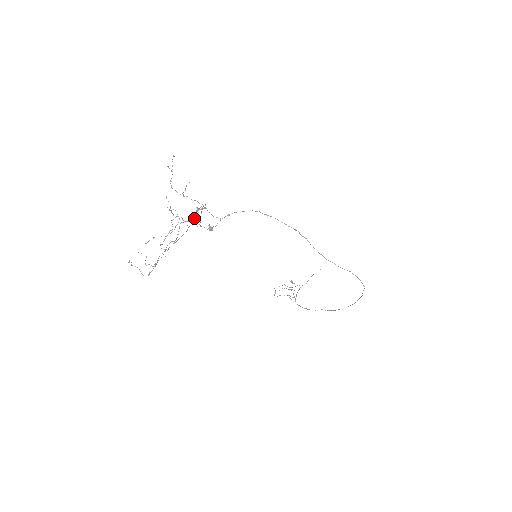
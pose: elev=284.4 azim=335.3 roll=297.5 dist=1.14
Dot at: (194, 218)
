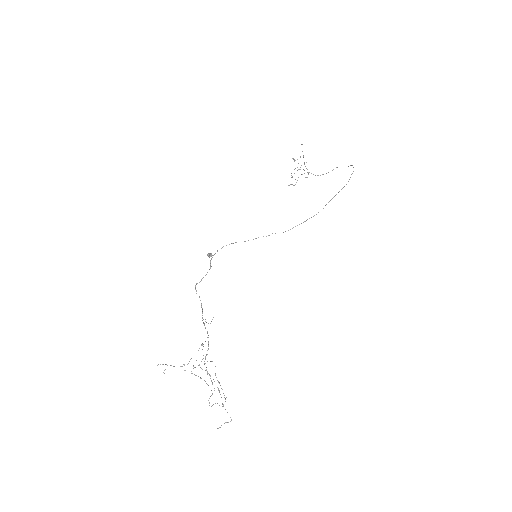
Dot at: occluded
